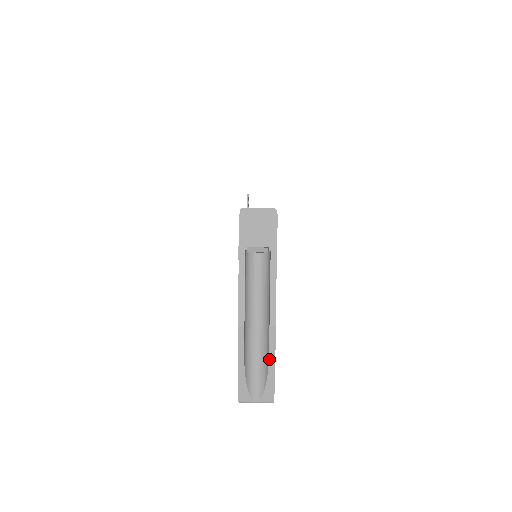
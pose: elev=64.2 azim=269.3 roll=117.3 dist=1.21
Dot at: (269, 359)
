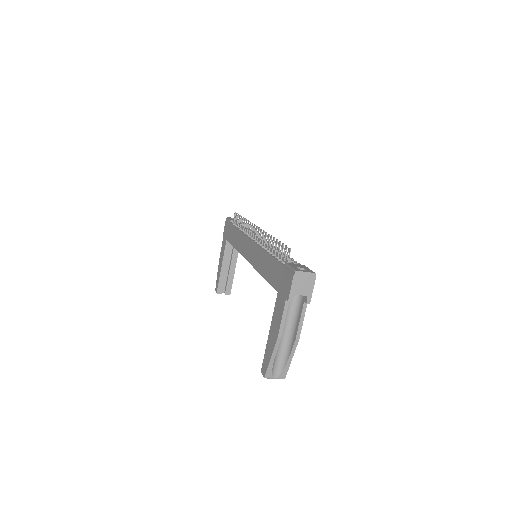
Dot at: (289, 357)
